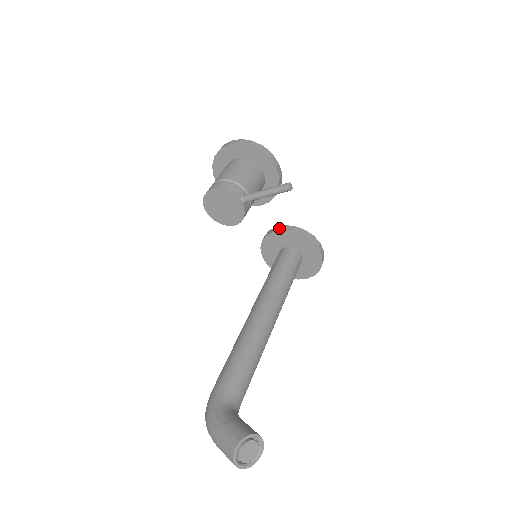
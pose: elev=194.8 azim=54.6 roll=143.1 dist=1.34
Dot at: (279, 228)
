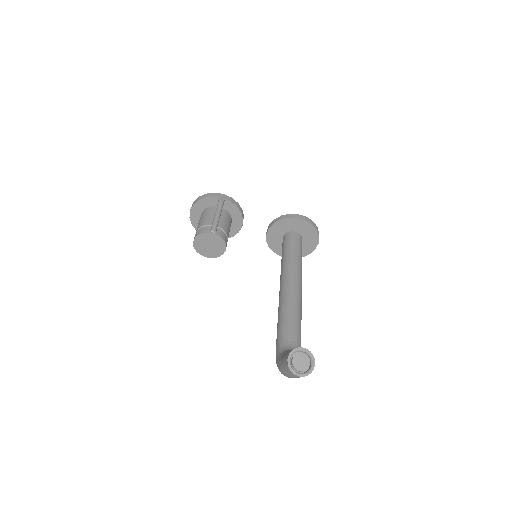
Dot at: (267, 229)
